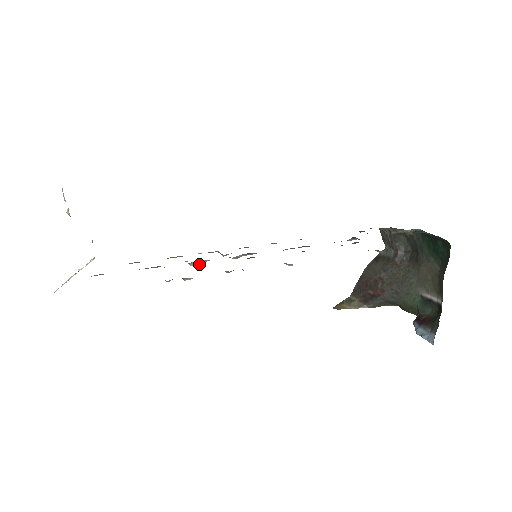
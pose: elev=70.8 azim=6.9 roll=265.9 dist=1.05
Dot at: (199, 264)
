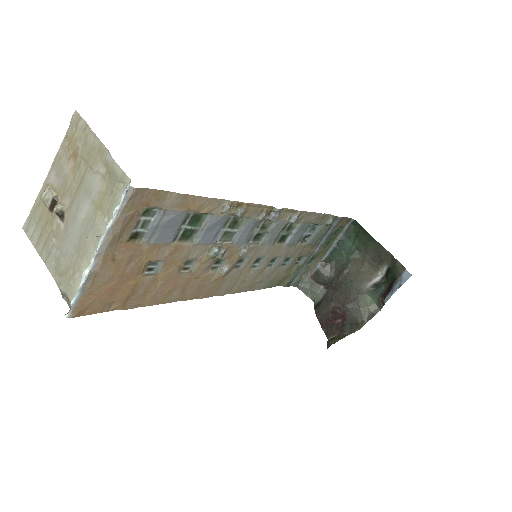
Dot at: (222, 250)
